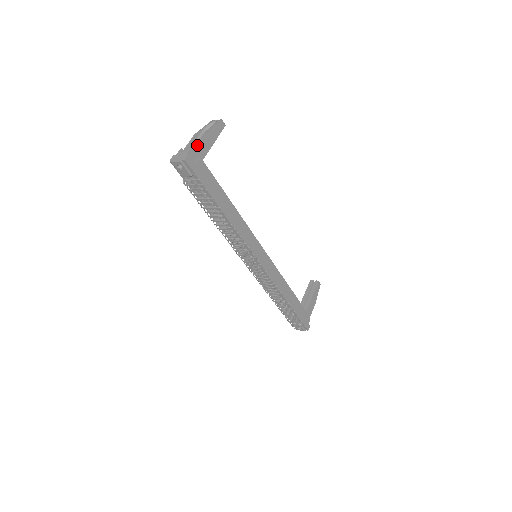
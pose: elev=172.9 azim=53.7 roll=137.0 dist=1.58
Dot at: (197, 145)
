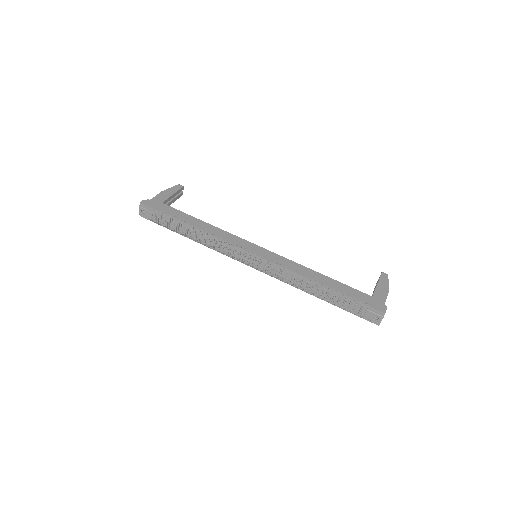
Dot at: (154, 197)
